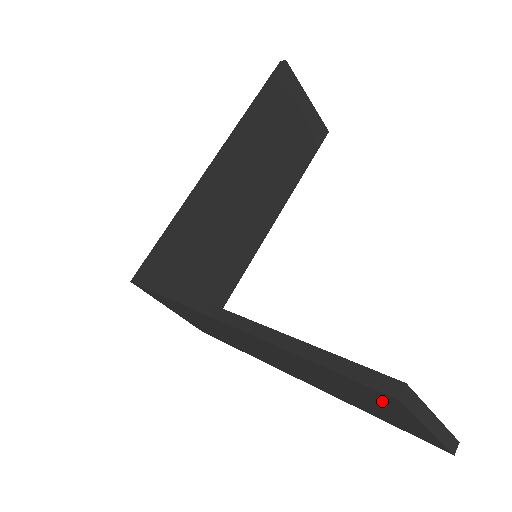
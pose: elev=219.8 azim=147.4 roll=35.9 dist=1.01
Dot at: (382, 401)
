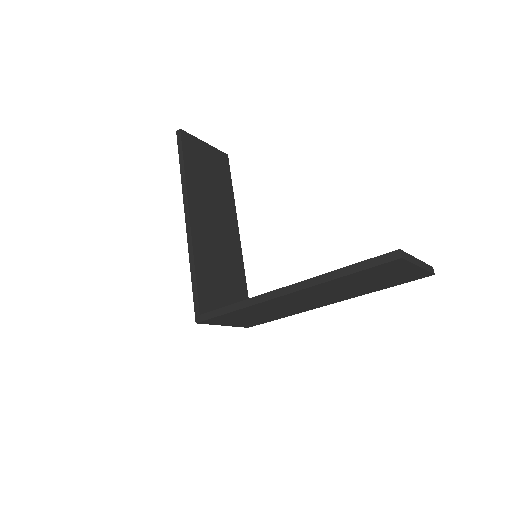
Dot at: (392, 268)
